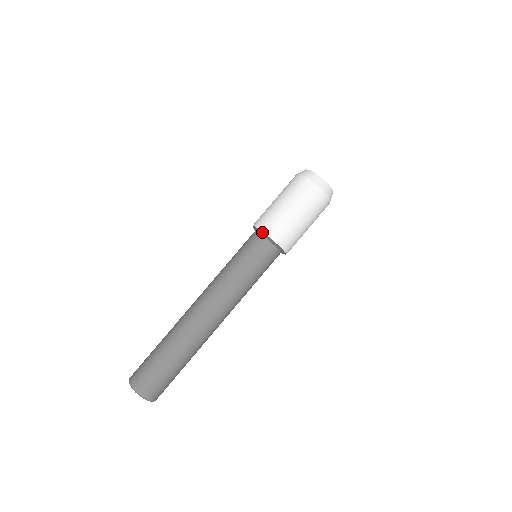
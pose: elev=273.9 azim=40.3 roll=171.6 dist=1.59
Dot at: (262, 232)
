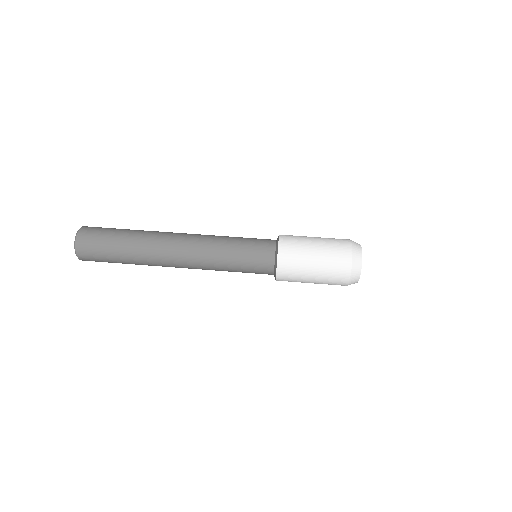
Dot at: occluded
